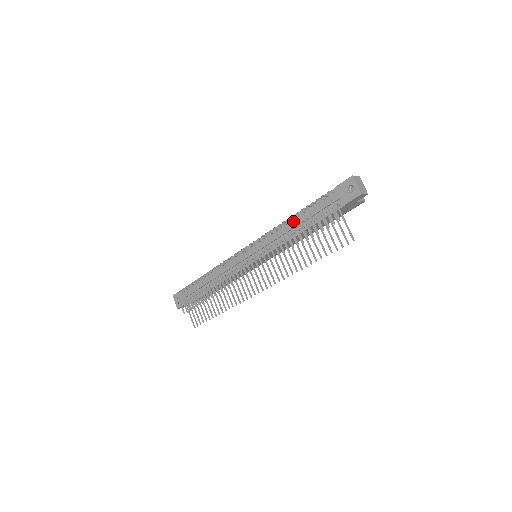
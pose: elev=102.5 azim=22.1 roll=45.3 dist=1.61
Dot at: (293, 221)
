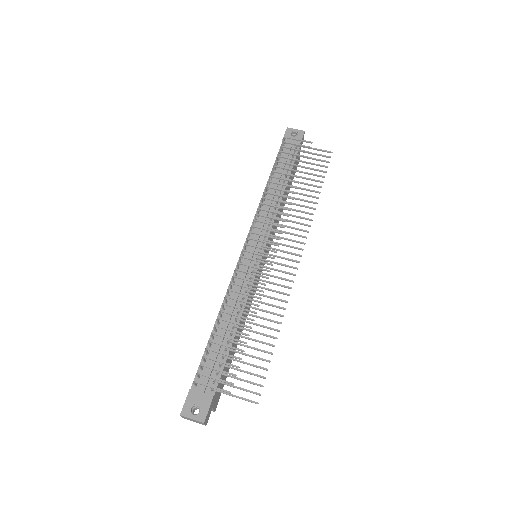
Dot at: (277, 172)
